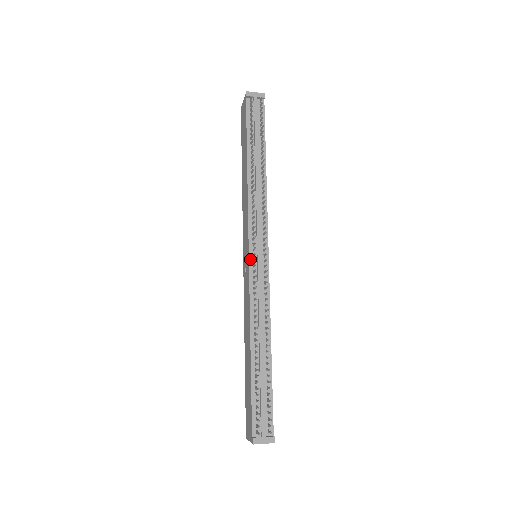
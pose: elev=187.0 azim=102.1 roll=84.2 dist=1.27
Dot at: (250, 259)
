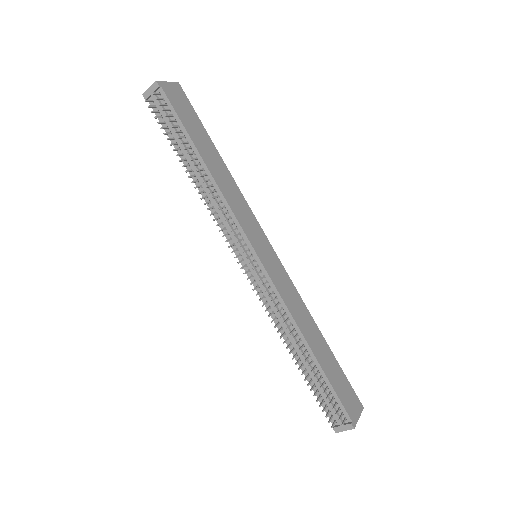
Dot at: (245, 270)
